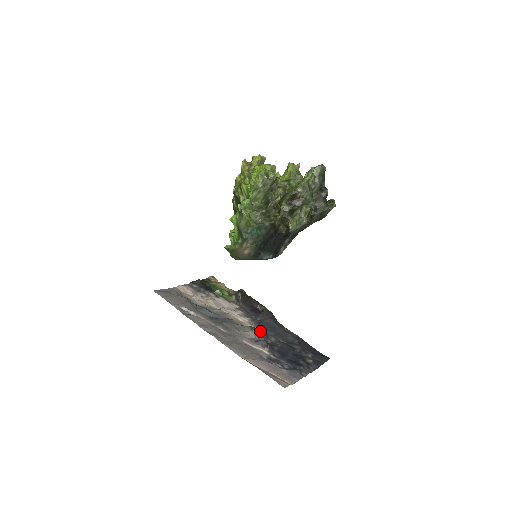
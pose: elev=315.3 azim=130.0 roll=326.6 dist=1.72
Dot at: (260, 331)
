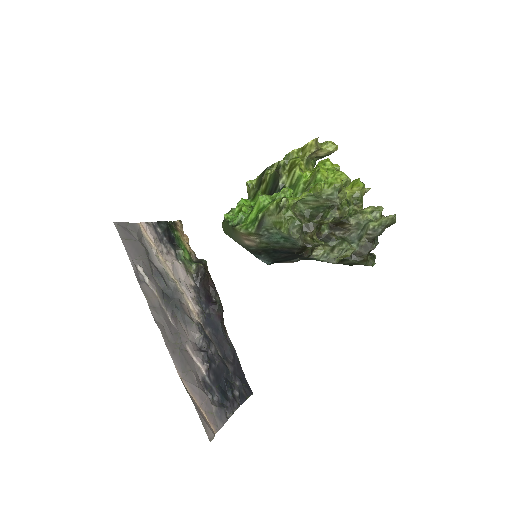
Dot at: (205, 332)
